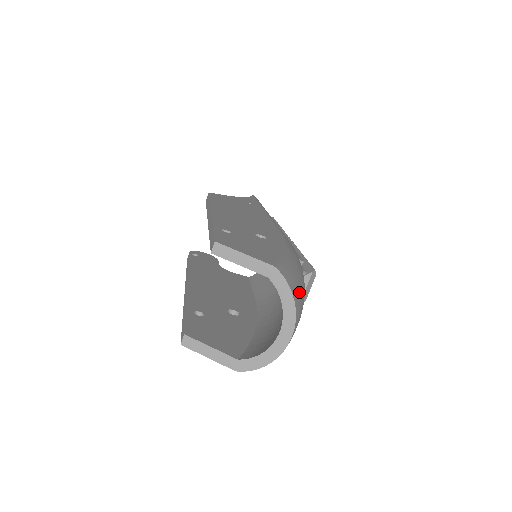
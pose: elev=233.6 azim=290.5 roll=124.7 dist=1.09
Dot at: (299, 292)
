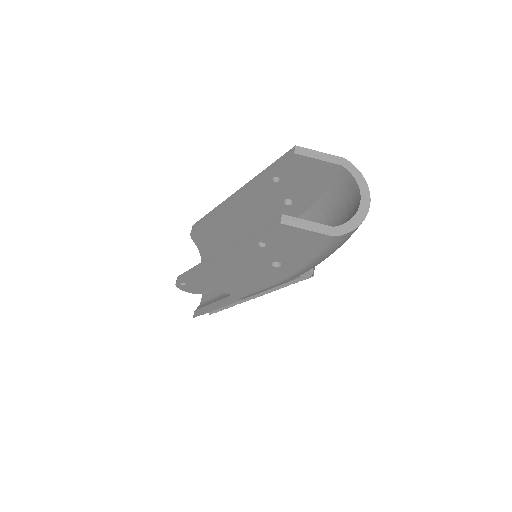
Dot at: occluded
